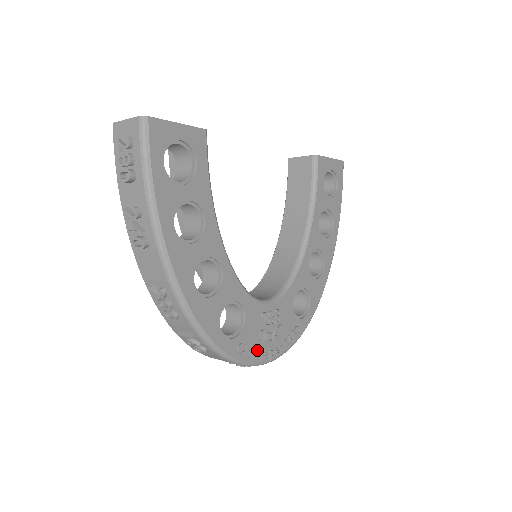
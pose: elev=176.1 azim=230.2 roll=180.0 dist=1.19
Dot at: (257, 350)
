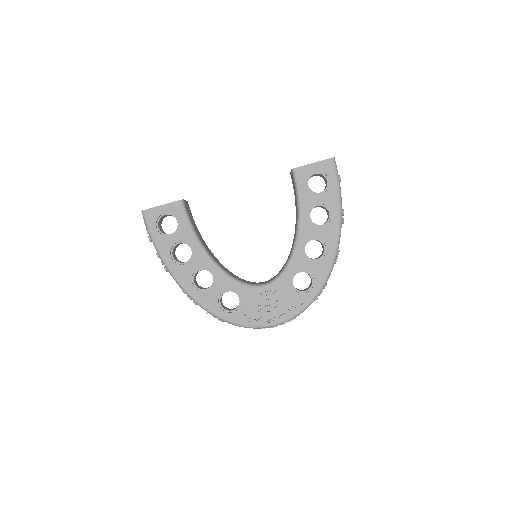
Dot at: (258, 318)
